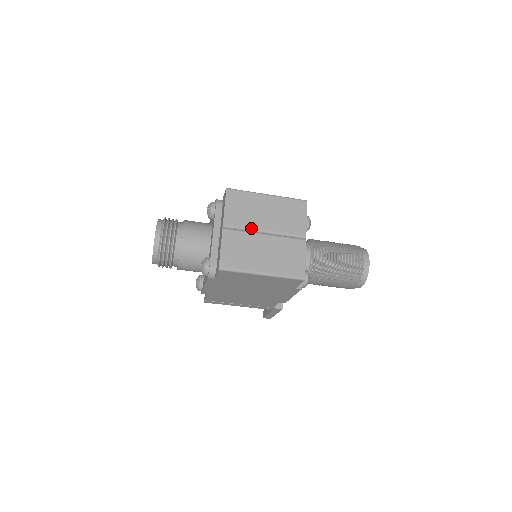
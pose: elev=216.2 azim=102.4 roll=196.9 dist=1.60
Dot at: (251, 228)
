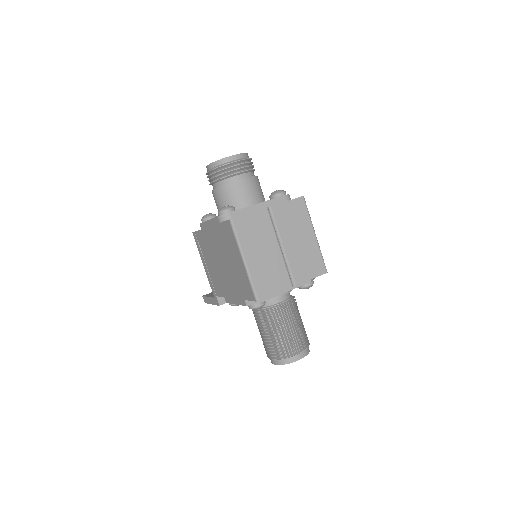
Dot at: (280, 233)
